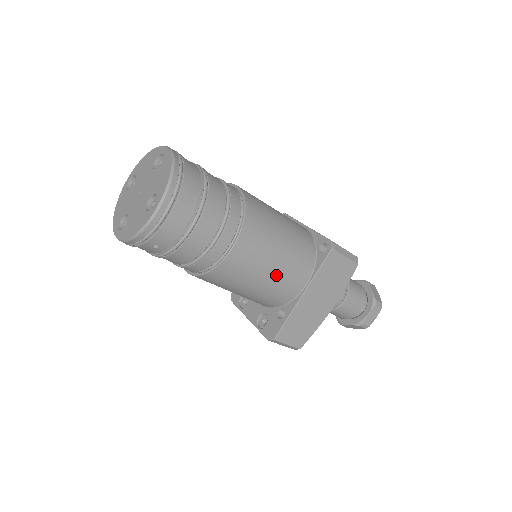
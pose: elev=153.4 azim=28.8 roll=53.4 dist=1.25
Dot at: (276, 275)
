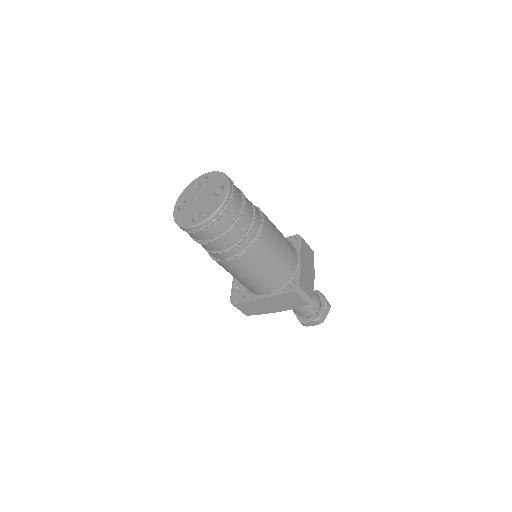
Dot at: (251, 282)
